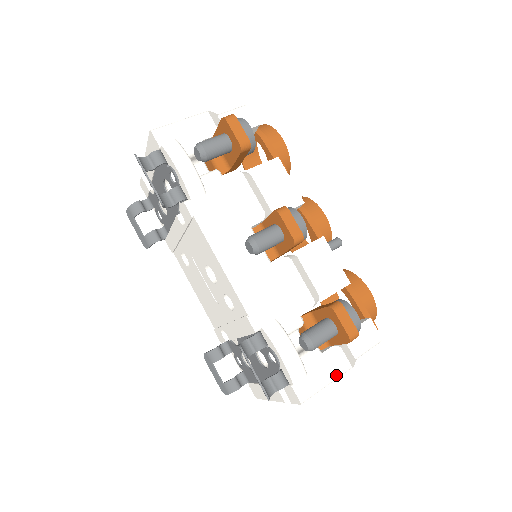
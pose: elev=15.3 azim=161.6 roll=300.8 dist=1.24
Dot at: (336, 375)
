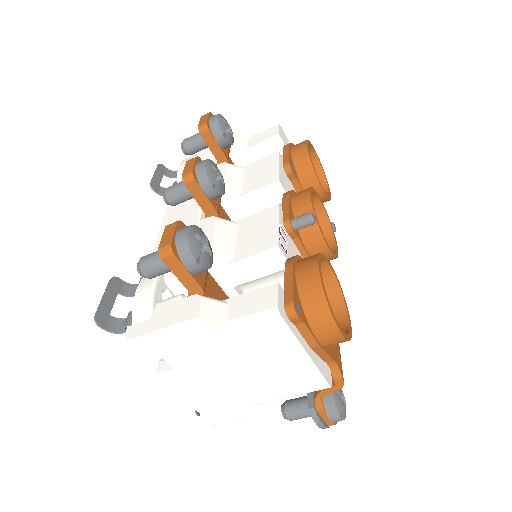
Dot at: (175, 324)
